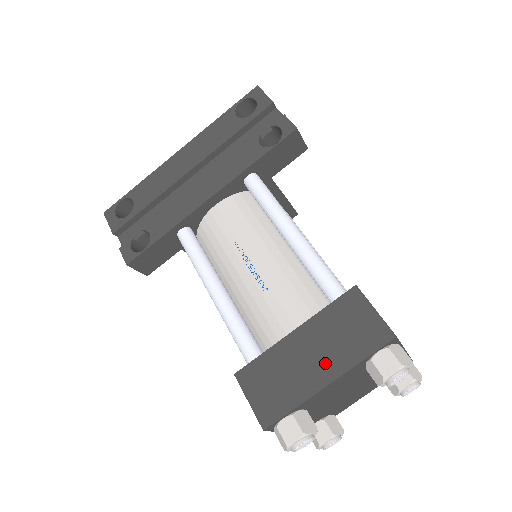
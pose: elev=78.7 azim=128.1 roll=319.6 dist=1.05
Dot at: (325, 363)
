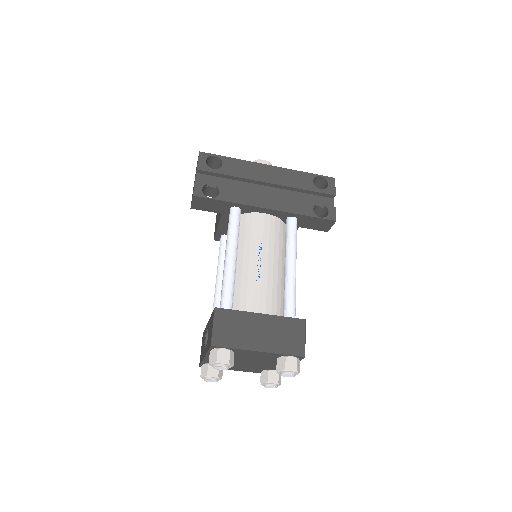
Dot at: (265, 341)
